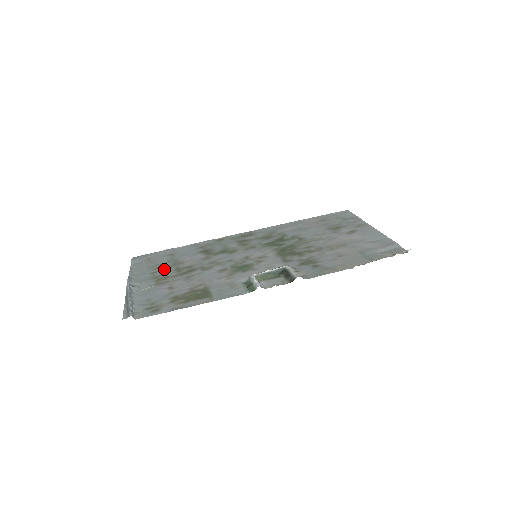
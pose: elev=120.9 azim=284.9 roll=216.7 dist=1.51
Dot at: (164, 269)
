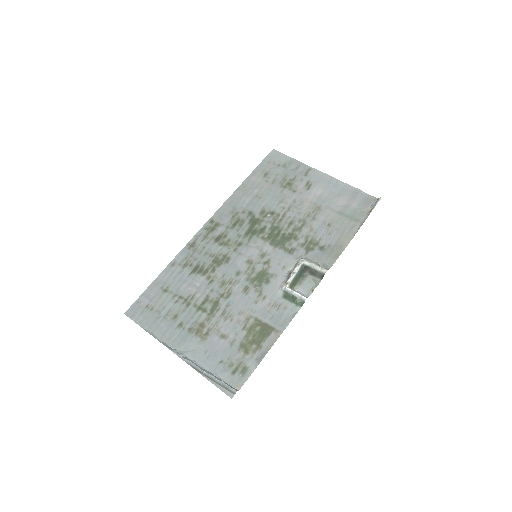
Dot at: (185, 315)
